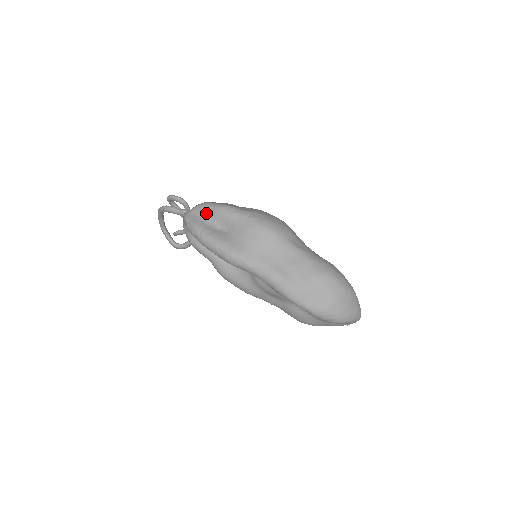
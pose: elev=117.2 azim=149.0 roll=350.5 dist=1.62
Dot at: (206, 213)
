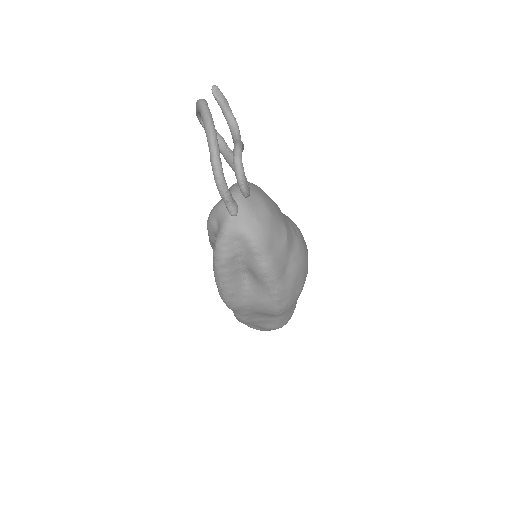
Dot at: (248, 256)
